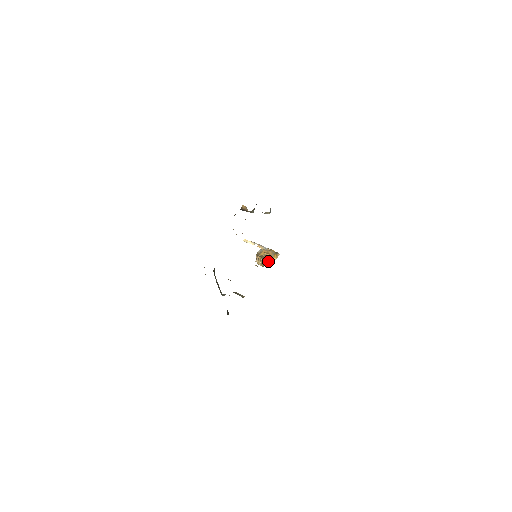
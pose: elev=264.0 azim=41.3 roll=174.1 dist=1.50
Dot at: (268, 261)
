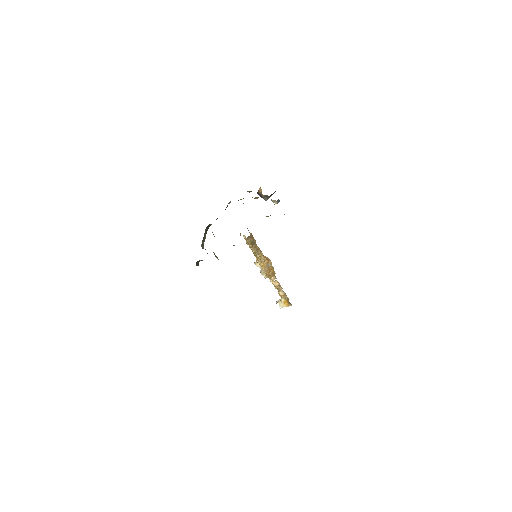
Dot at: (255, 243)
